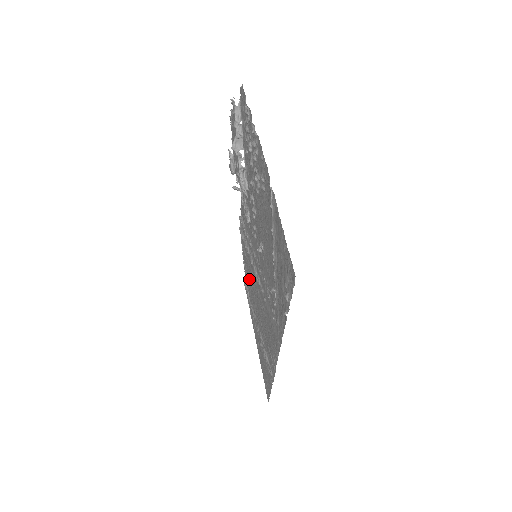
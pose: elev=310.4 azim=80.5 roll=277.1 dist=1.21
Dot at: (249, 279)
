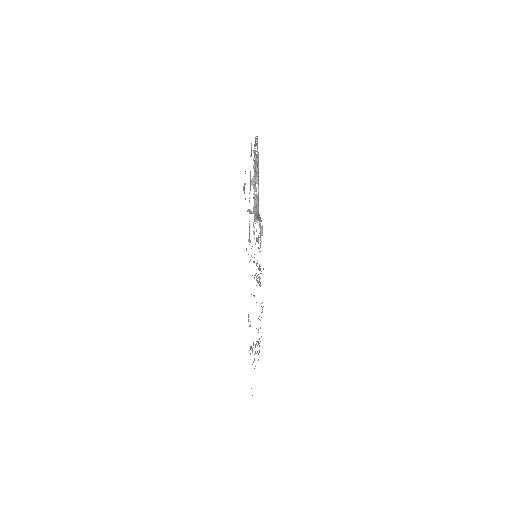
Dot at: occluded
